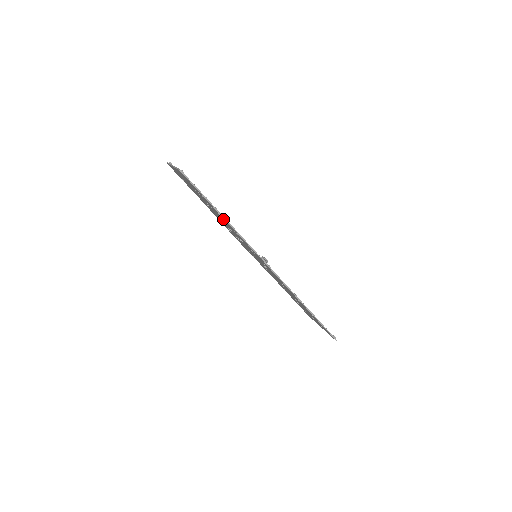
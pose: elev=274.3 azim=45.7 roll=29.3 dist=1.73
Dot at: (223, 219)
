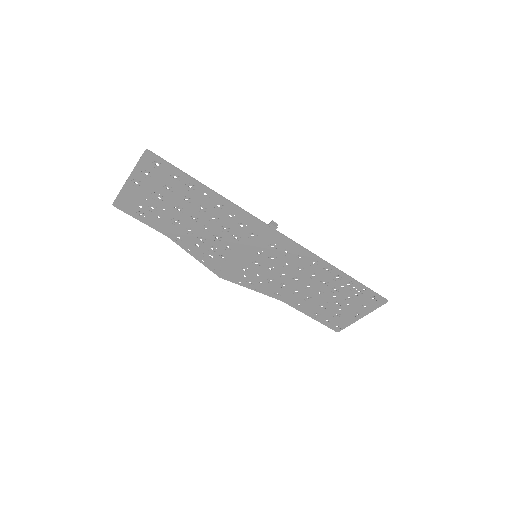
Dot at: (209, 202)
